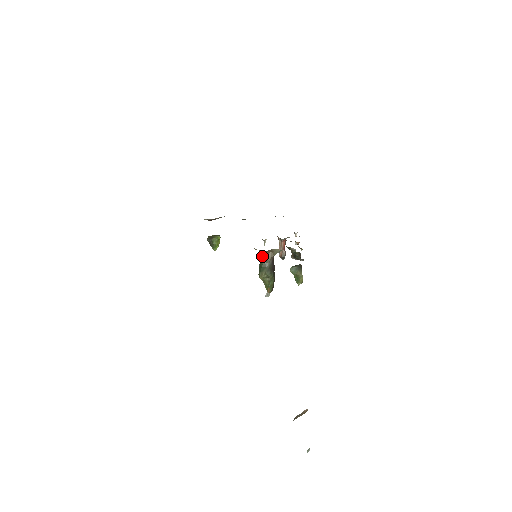
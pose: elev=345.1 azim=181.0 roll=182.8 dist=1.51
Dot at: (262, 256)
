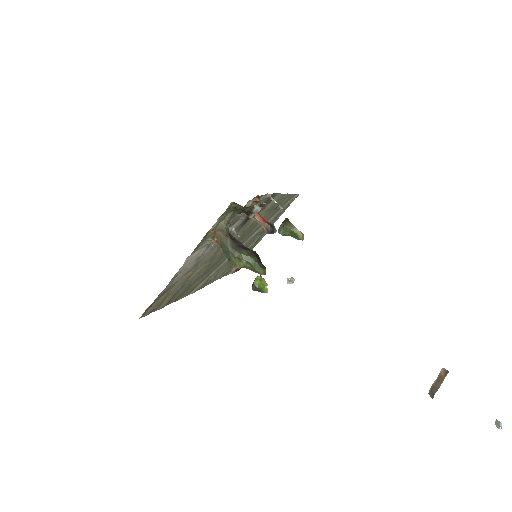
Dot at: occluded
